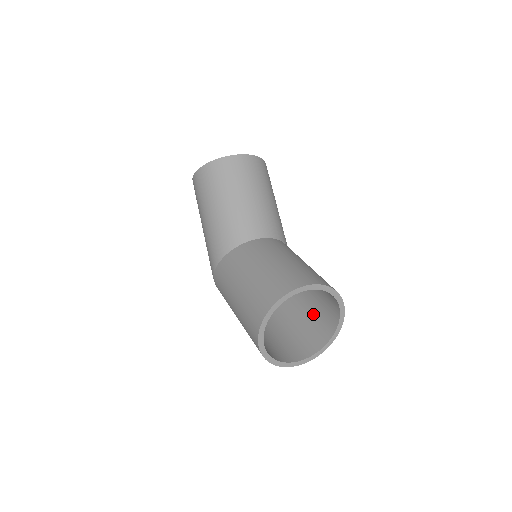
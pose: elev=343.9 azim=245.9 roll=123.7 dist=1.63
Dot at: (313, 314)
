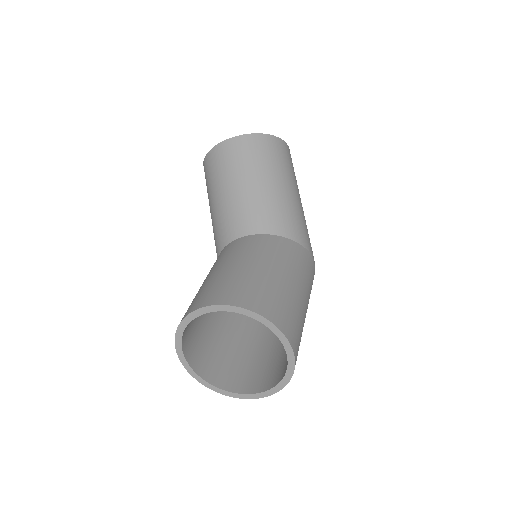
Dot at: occluded
